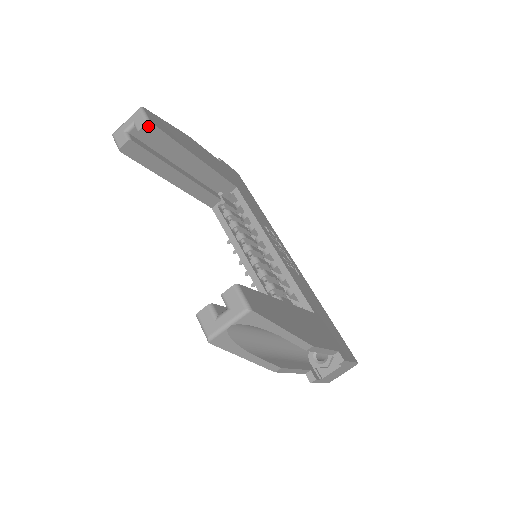
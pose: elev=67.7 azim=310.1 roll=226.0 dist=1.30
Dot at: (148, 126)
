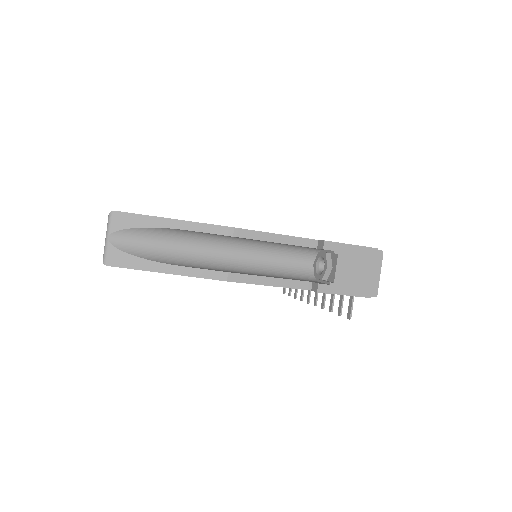
Dot at: occluded
